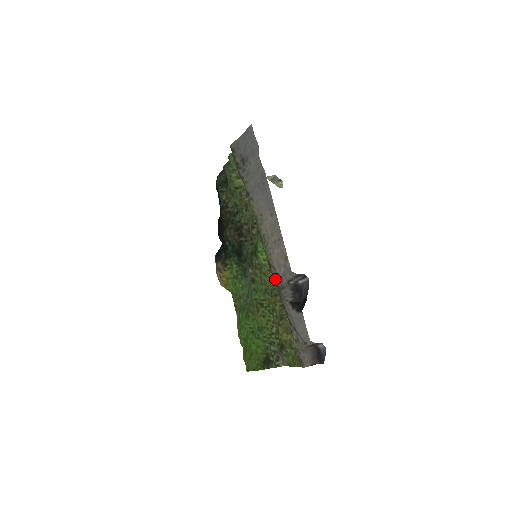
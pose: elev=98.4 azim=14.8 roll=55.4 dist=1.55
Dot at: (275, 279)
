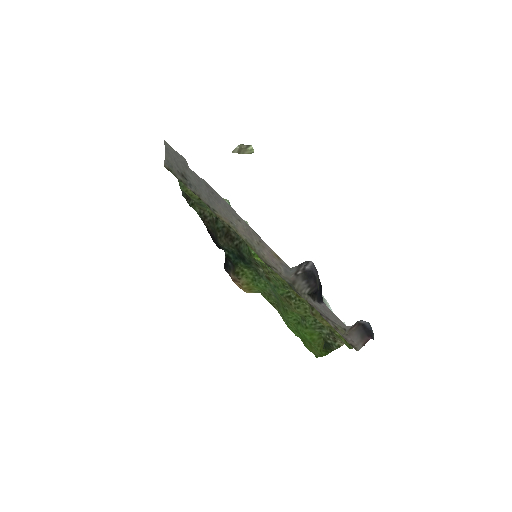
Dot at: (282, 278)
